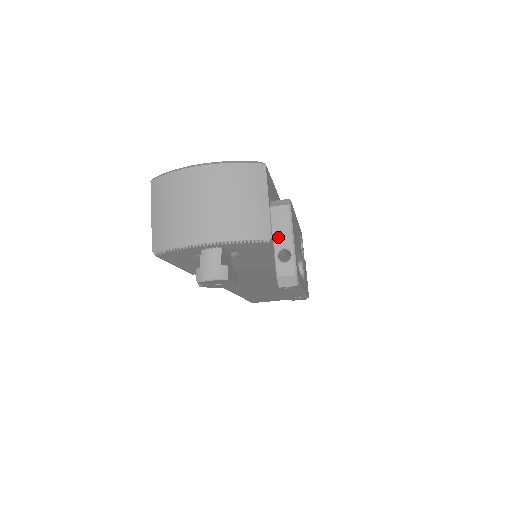
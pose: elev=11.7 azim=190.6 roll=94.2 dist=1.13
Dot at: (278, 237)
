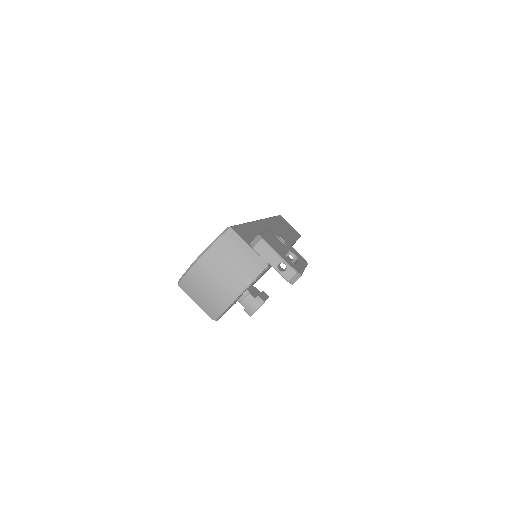
Dot at: (271, 261)
